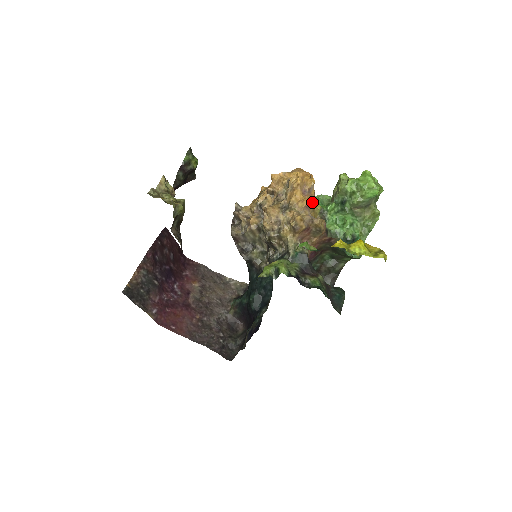
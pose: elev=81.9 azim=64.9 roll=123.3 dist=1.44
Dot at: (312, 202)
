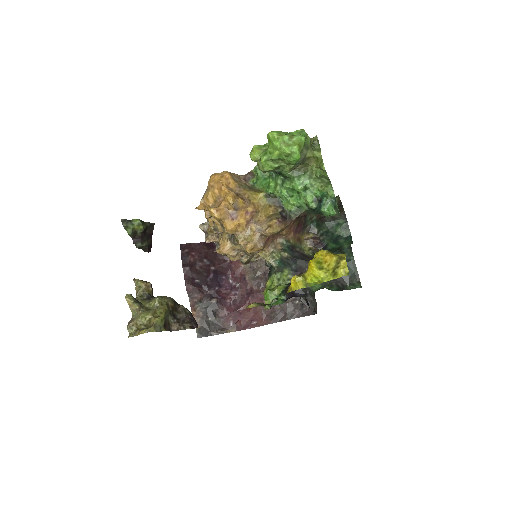
Dot at: (249, 210)
